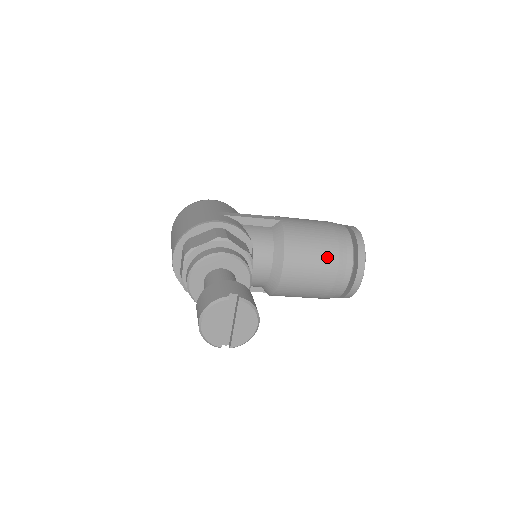
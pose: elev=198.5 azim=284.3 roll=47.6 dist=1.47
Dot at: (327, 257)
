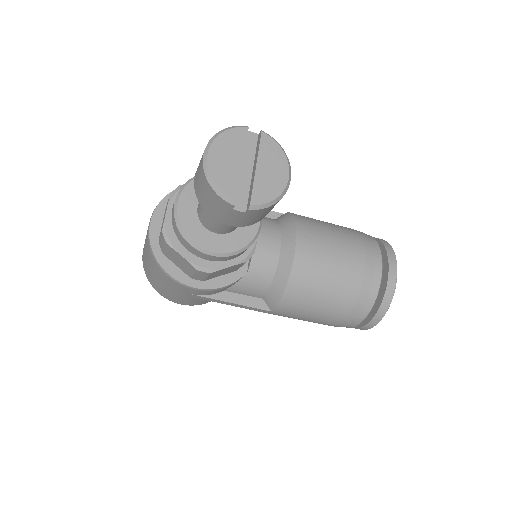
Dot at: (348, 239)
